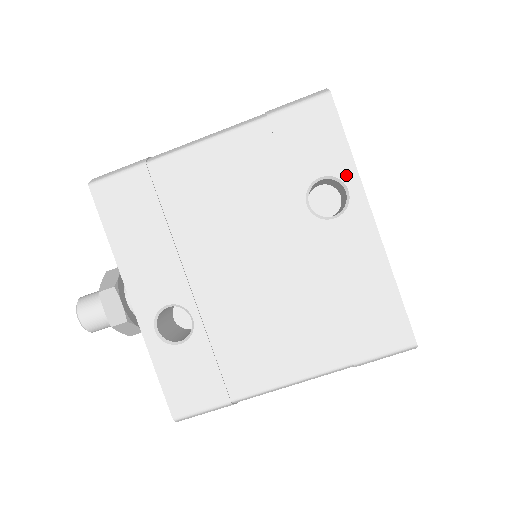
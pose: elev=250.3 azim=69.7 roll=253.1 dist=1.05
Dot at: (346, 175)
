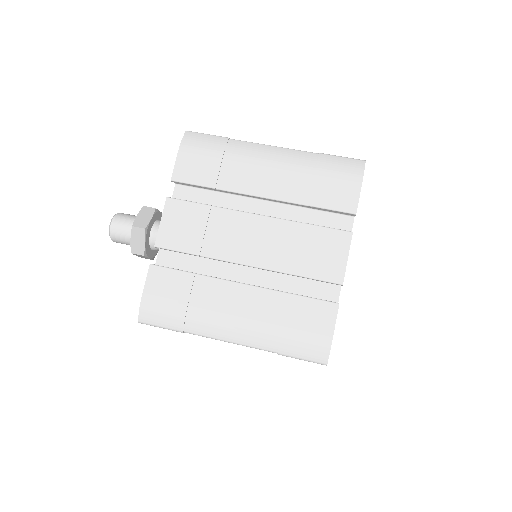
Dot at: occluded
